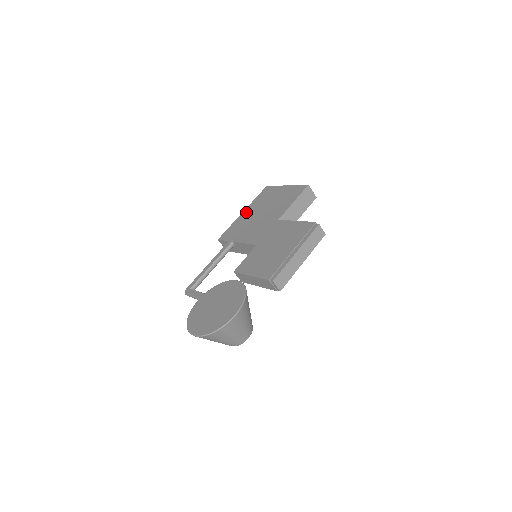
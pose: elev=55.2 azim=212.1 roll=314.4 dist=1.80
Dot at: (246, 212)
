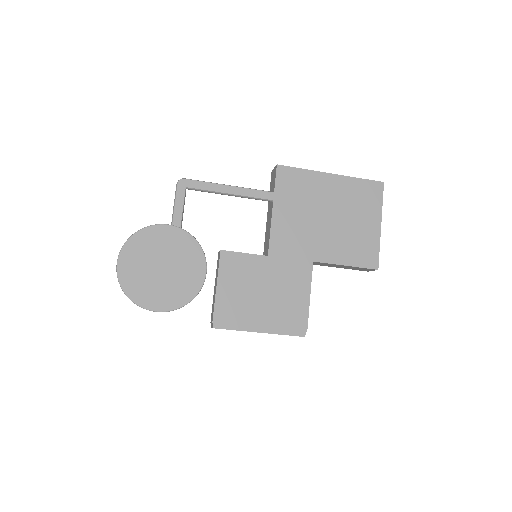
Dot at: (331, 182)
